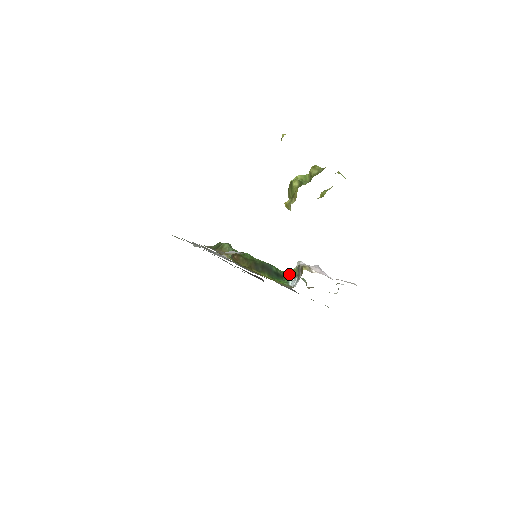
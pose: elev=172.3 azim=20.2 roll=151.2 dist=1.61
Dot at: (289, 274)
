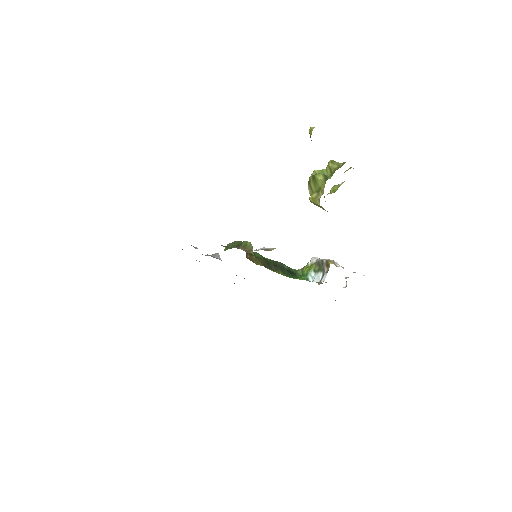
Dot at: (302, 271)
